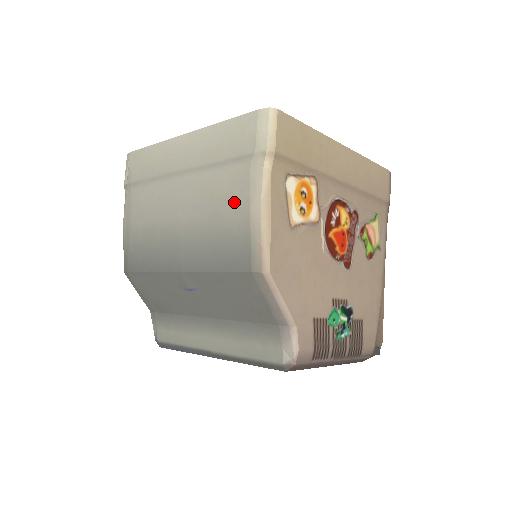
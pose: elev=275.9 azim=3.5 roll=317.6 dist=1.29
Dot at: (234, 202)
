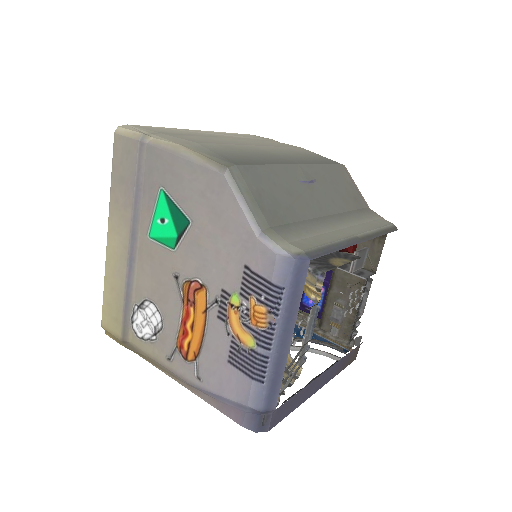
Dot at: (291, 146)
